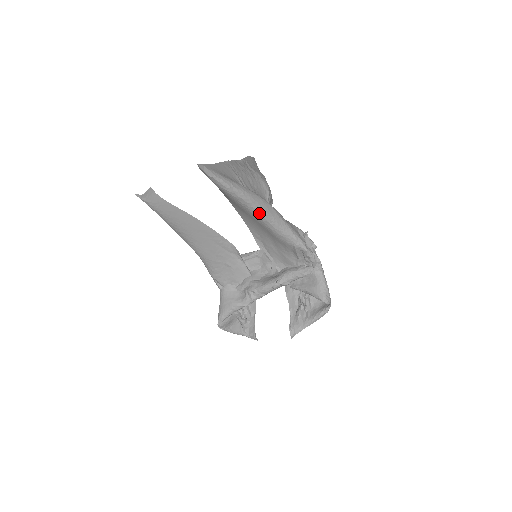
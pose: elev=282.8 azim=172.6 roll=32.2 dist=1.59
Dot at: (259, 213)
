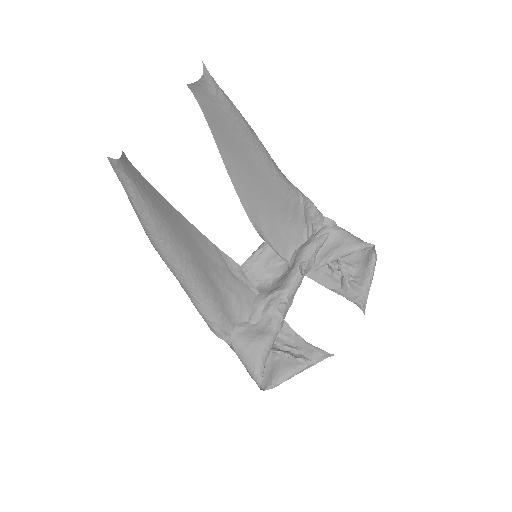
Dot at: (265, 154)
